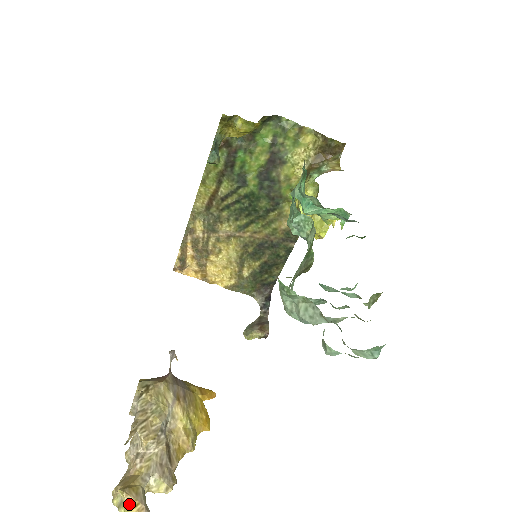
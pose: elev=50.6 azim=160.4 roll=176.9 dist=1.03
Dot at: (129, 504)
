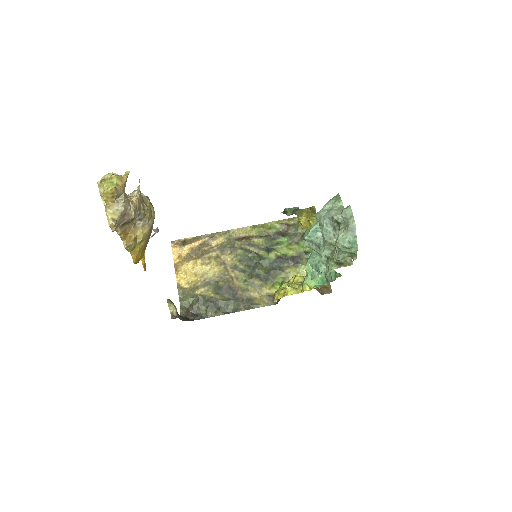
Dot at: (122, 180)
